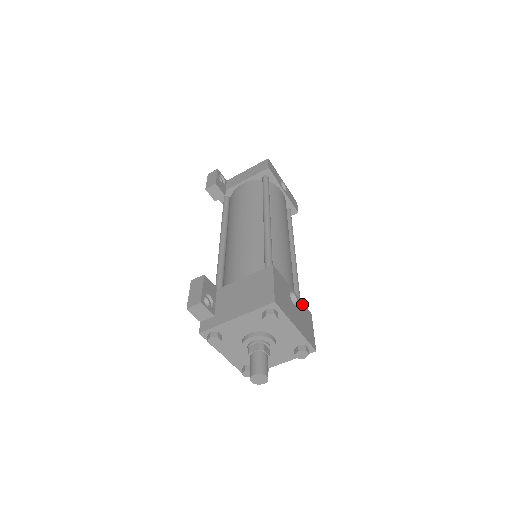
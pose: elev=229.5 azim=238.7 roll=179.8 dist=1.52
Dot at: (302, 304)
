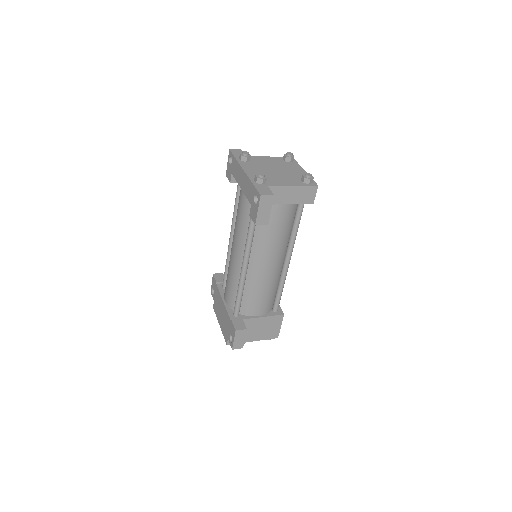
Dot at: occluded
